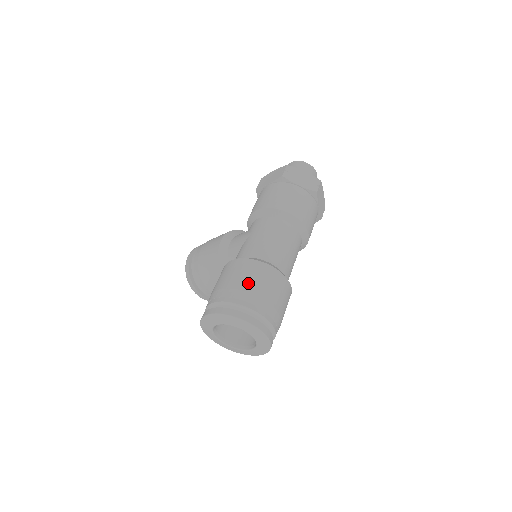
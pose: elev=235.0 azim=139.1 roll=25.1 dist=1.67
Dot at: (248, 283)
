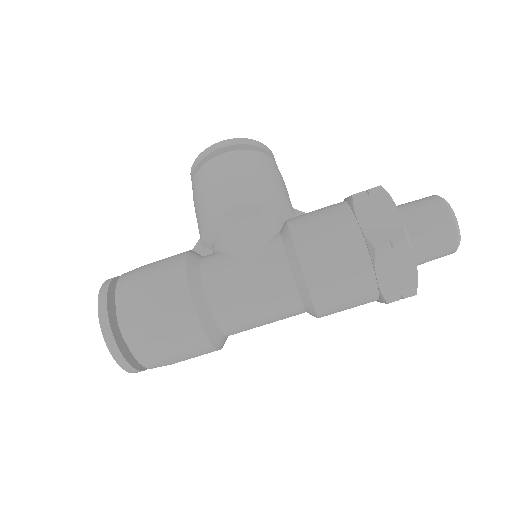
Dot at: (158, 333)
